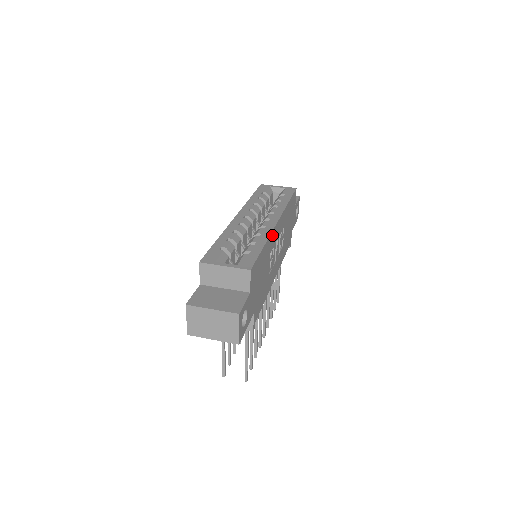
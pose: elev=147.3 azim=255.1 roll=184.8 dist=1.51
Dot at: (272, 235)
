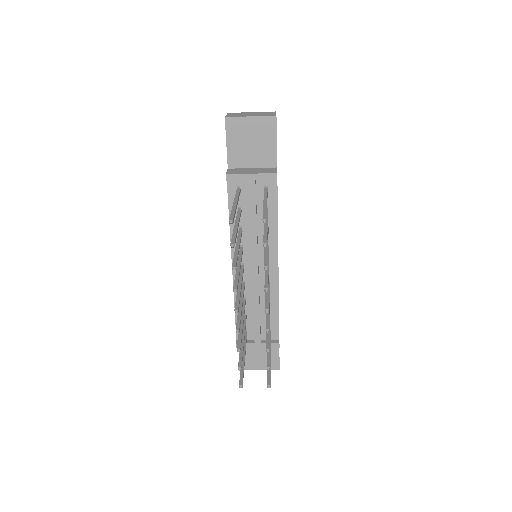
Dot at: occluded
